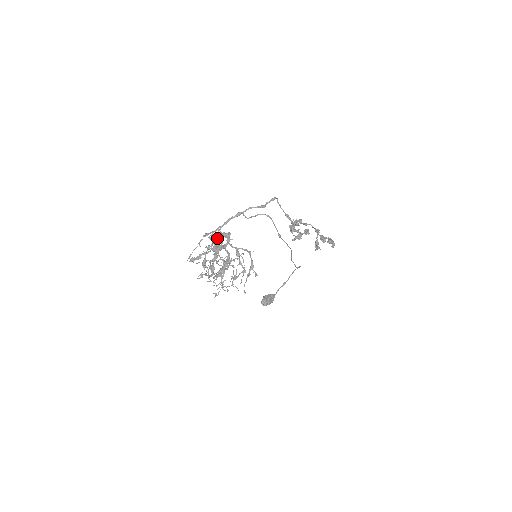
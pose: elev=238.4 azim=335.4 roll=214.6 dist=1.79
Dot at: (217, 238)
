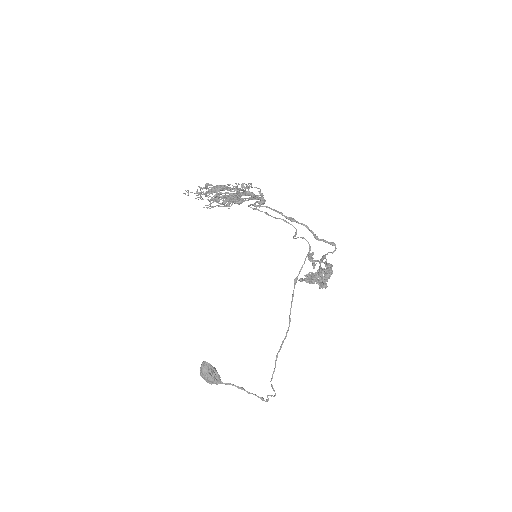
Dot at: occluded
